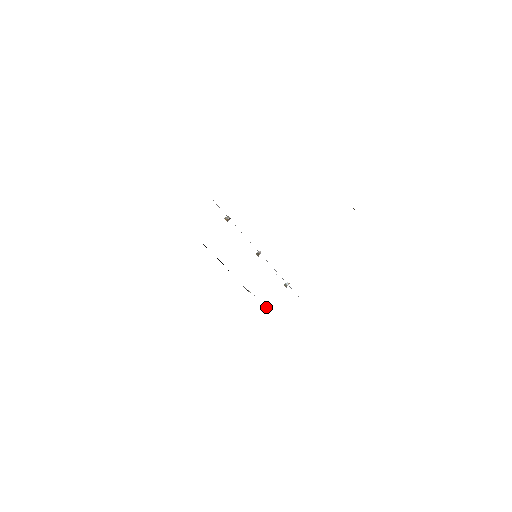
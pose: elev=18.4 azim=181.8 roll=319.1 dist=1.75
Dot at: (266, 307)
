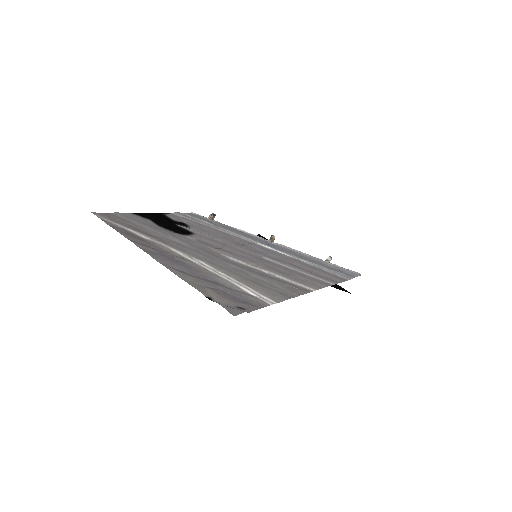
Dot at: occluded
